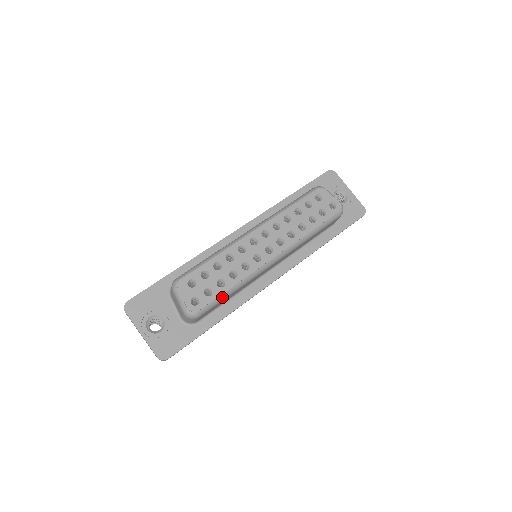
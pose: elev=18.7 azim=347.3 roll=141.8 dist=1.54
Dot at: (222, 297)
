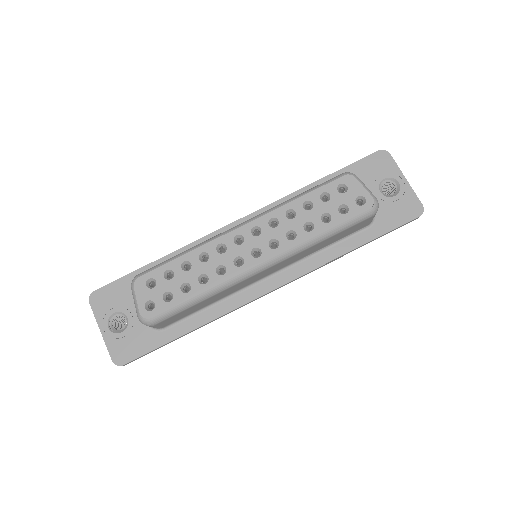
Dot at: (185, 305)
